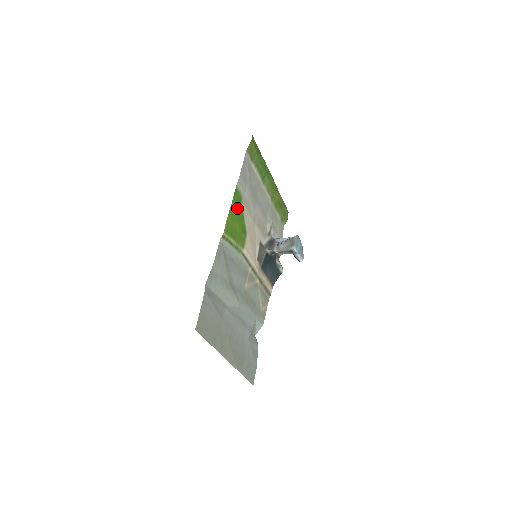
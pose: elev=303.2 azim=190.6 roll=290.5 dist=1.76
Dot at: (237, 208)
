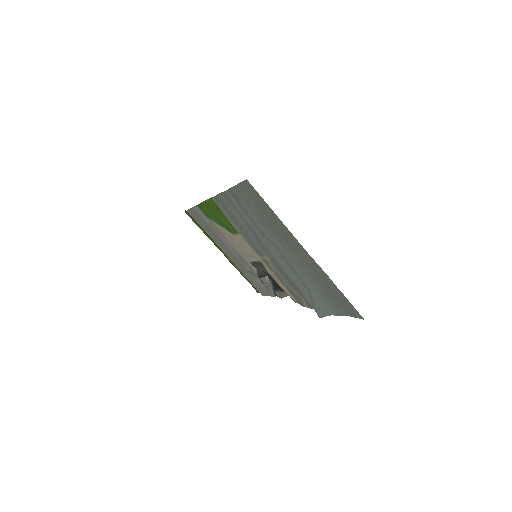
Dot at: (209, 213)
